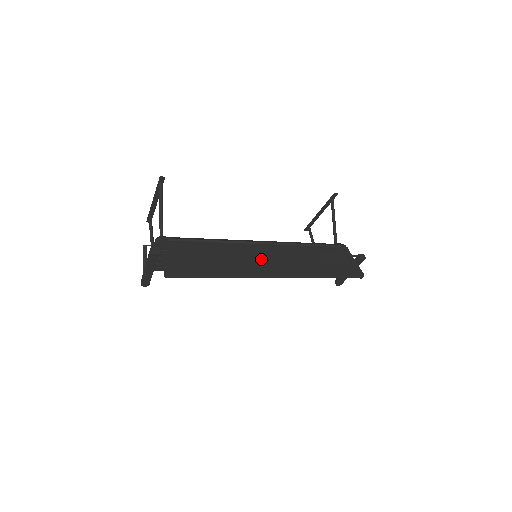
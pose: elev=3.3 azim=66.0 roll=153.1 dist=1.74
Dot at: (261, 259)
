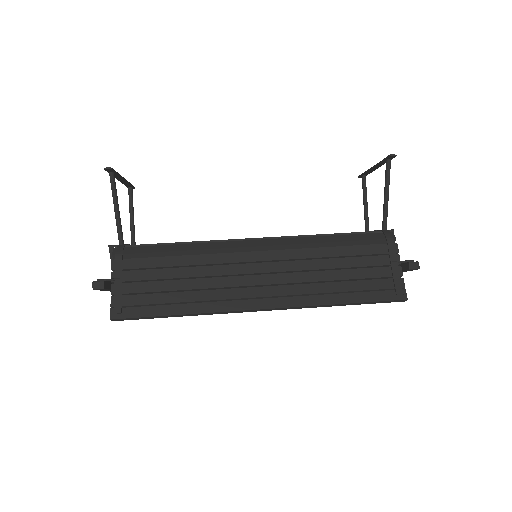
Dot at: (248, 281)
